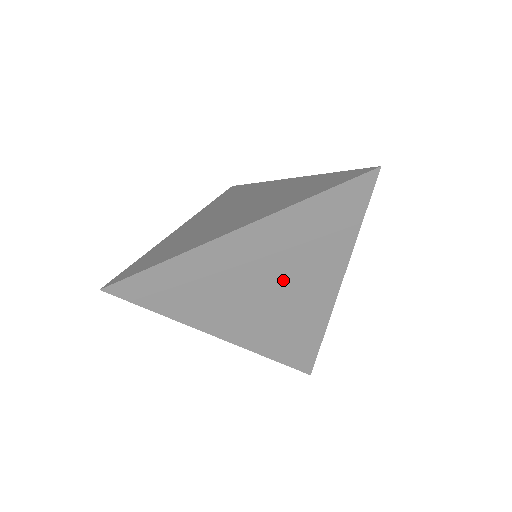
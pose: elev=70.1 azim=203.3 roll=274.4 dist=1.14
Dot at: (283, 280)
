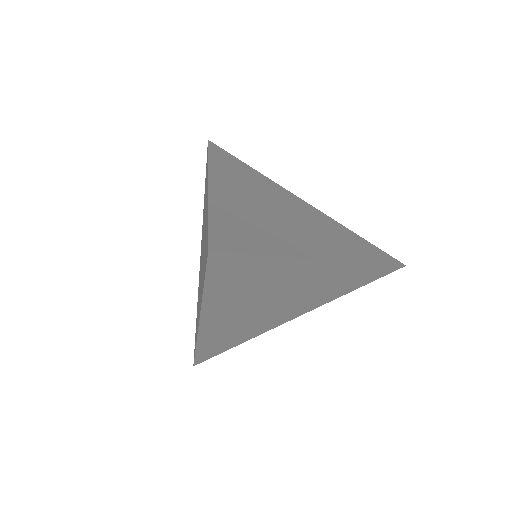
Dot at: (277, 296)
